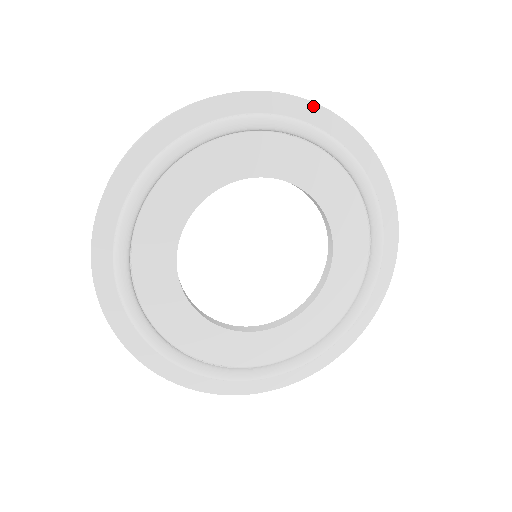
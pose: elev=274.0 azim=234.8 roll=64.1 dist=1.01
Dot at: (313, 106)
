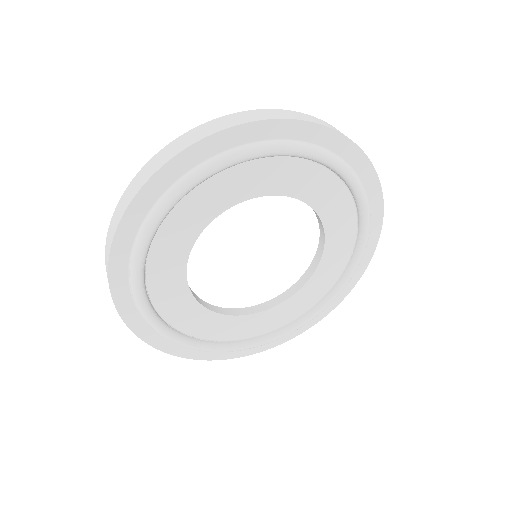
Dot at: (341, 138)
